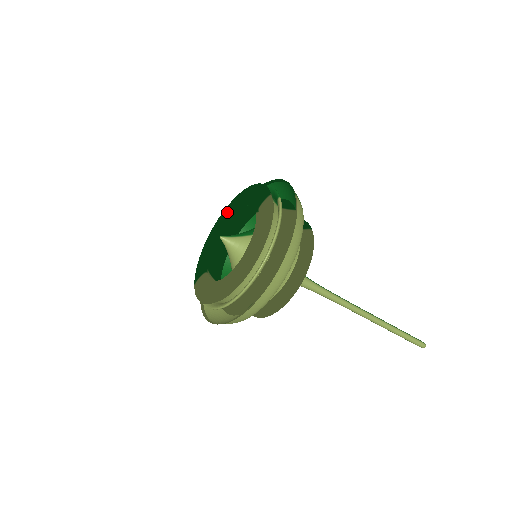
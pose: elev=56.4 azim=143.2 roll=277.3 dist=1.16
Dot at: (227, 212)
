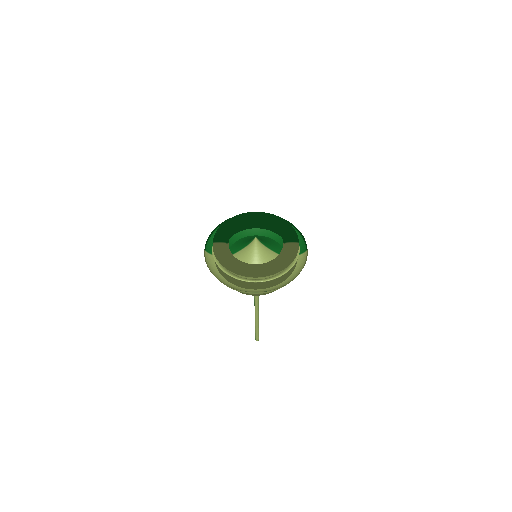
Dot at: (257, 217)
